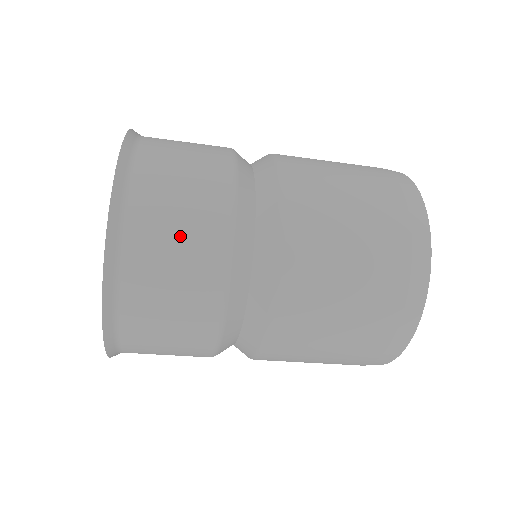
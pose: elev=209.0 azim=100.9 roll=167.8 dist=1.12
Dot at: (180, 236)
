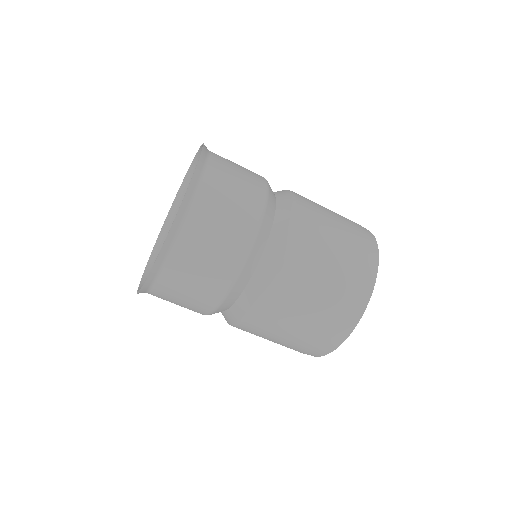
Dot at: (239, 179)
